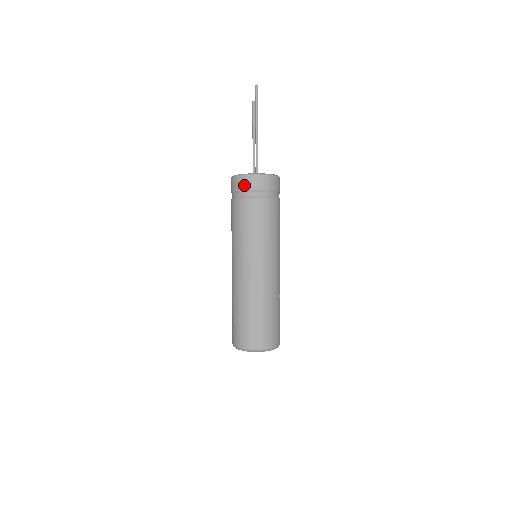
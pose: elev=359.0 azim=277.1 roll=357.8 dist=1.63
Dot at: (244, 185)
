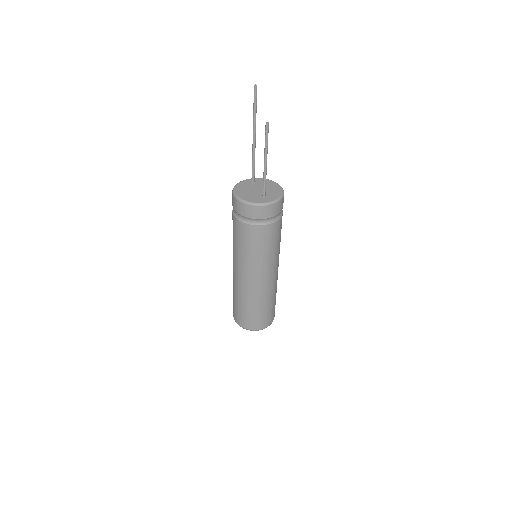
Dot at: (261, 214)
